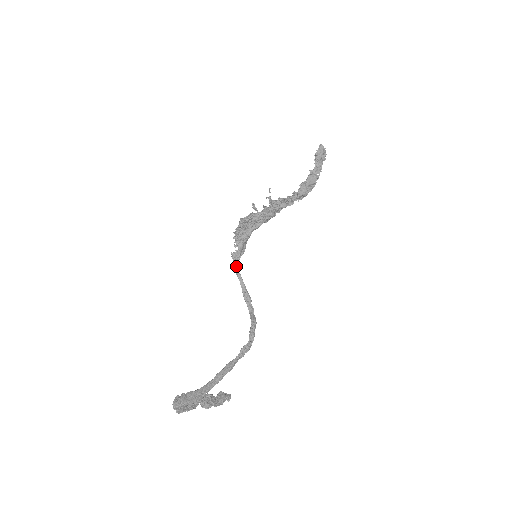
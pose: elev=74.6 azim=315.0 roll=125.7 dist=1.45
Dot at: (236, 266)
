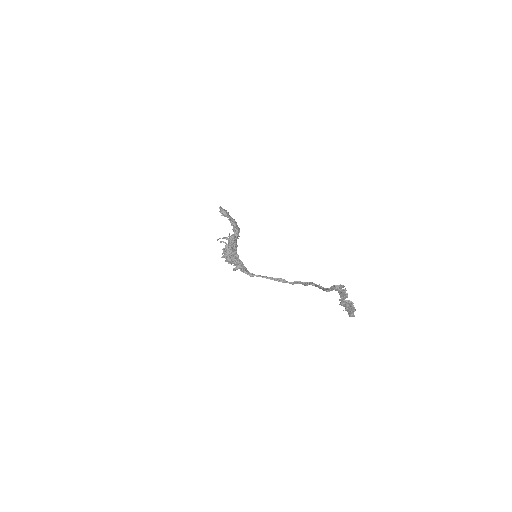
Dot at: (251, 273)
